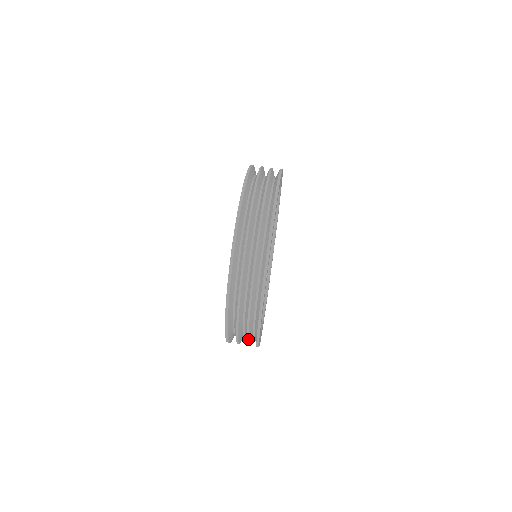
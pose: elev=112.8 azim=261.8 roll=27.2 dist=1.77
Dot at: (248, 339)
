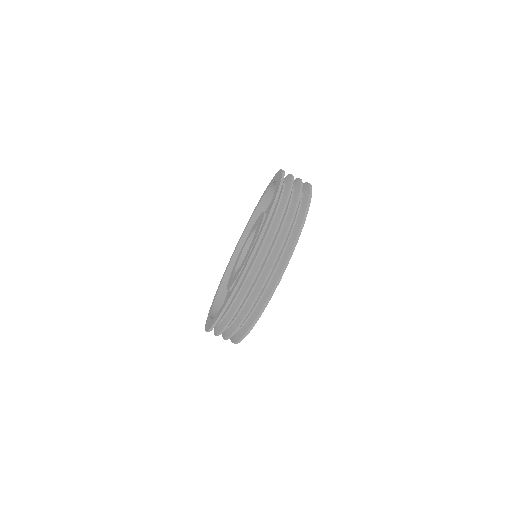
Dot at: occluded
